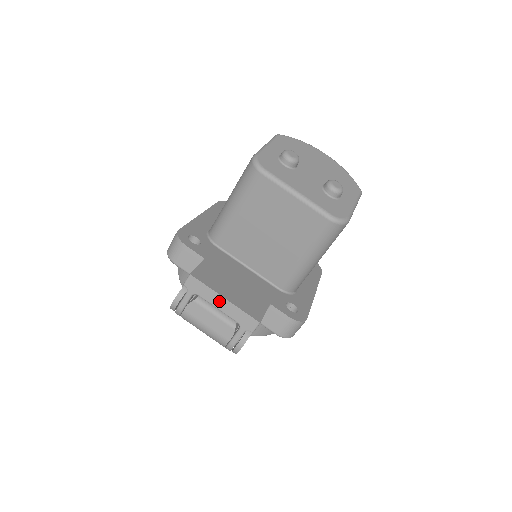
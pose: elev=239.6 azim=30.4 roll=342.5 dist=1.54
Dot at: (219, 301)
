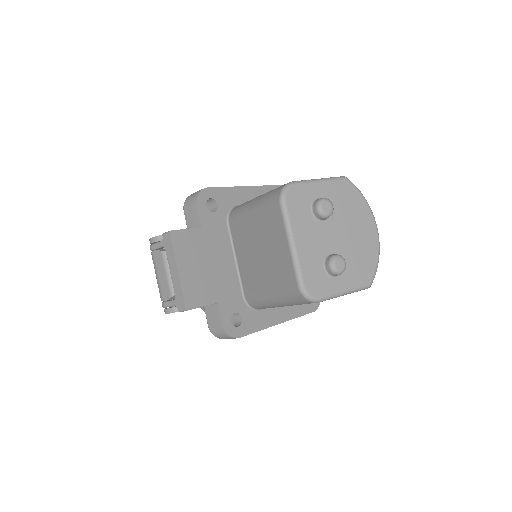
Dot at: (174, 268)
